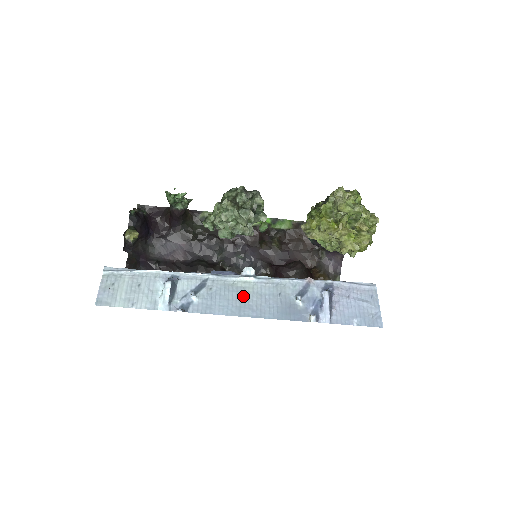
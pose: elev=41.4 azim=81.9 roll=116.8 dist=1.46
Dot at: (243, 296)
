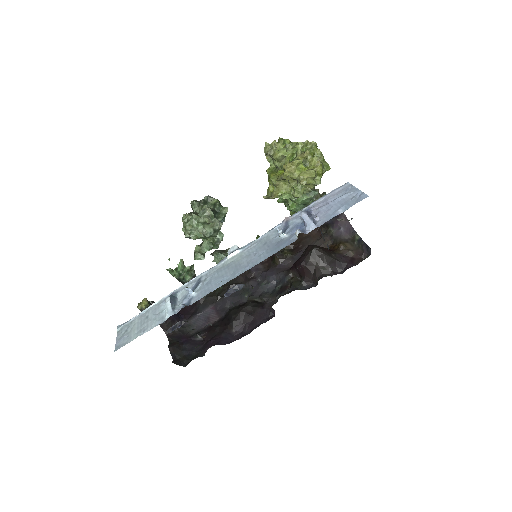
Dot at: (234, 266)
